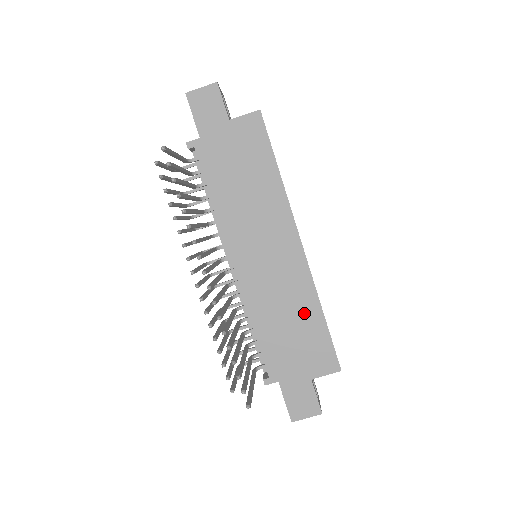
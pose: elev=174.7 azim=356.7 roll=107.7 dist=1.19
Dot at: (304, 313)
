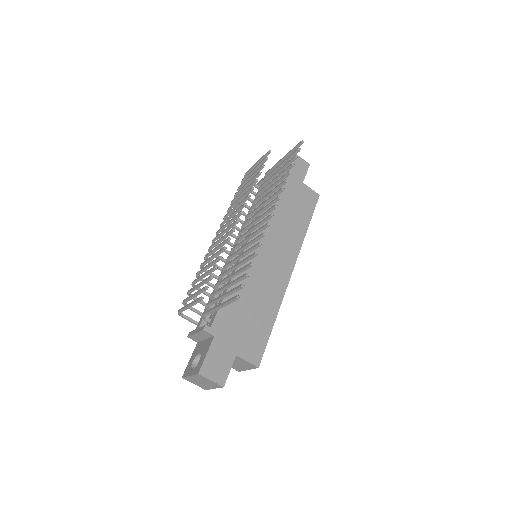
Dot at: (265, 309)
